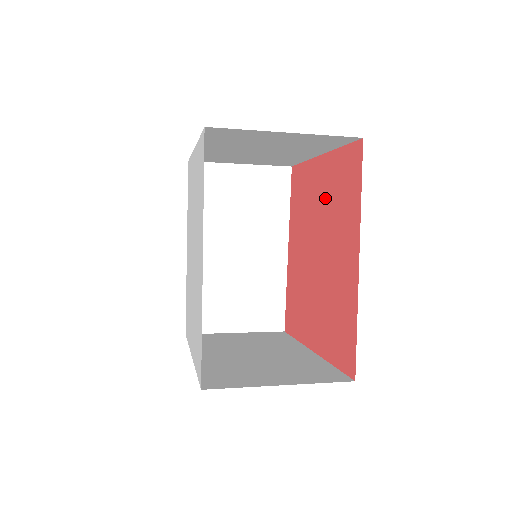
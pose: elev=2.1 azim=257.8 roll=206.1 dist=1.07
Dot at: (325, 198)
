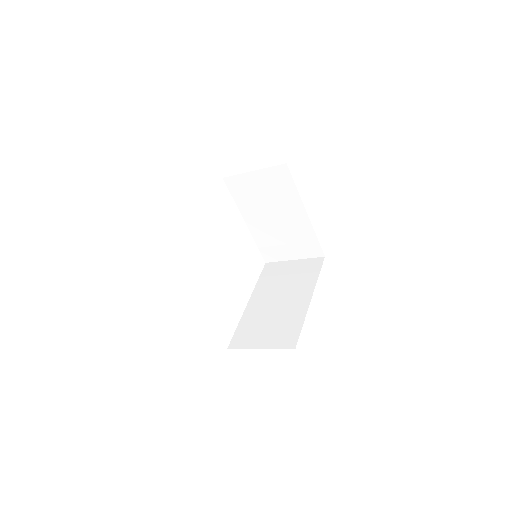
Dot at: occluded
